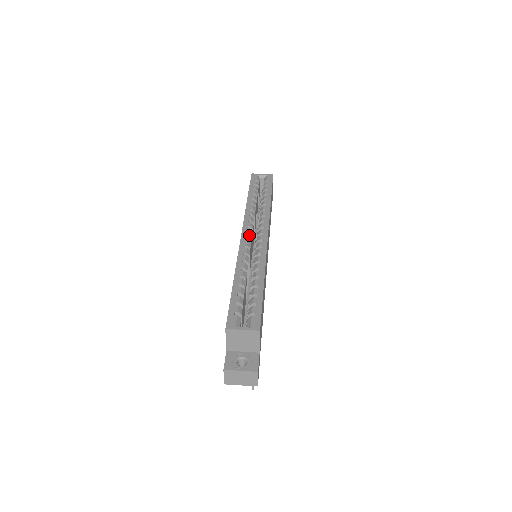
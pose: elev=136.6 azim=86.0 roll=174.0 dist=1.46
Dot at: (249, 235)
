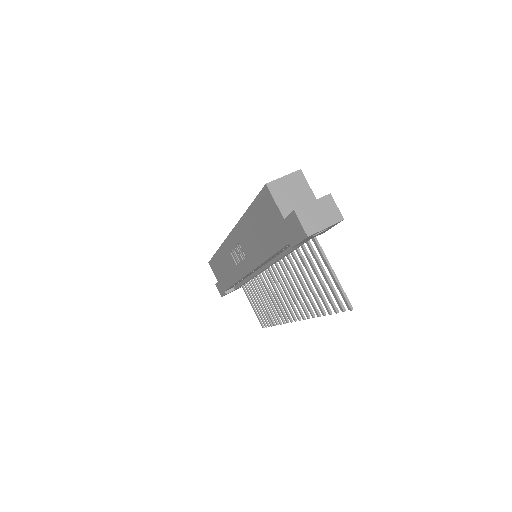
Dot at: occluded
